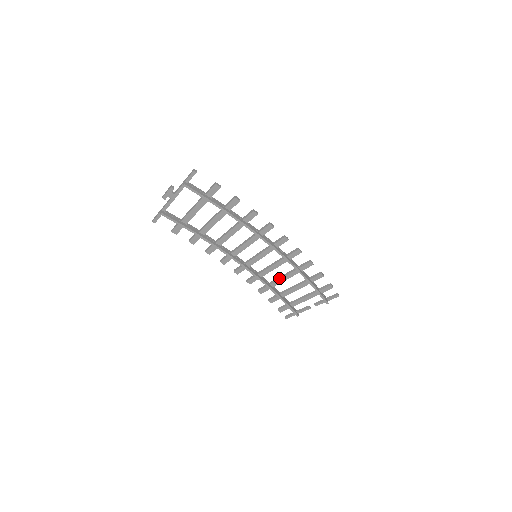
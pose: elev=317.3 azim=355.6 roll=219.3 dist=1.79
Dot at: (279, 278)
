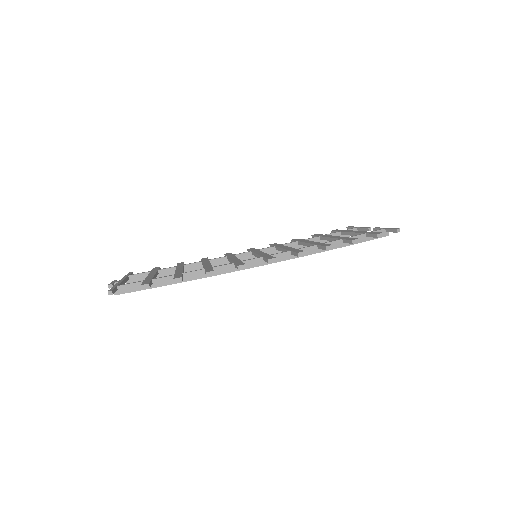
Dot at: (304, 244)
